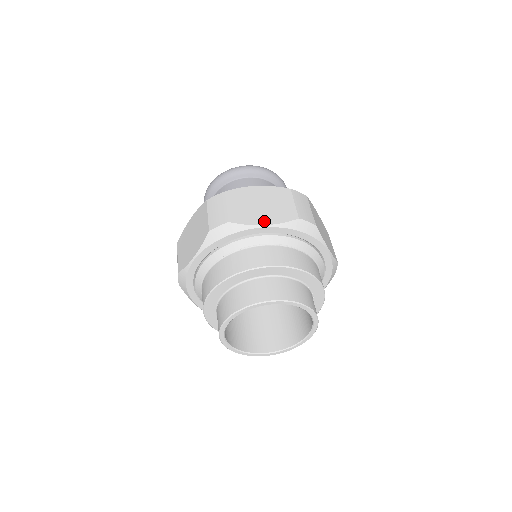
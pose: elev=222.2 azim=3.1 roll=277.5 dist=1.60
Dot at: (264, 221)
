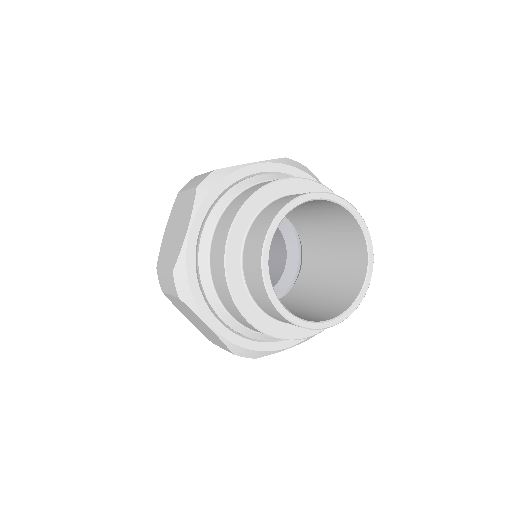
Dot at: occluded
